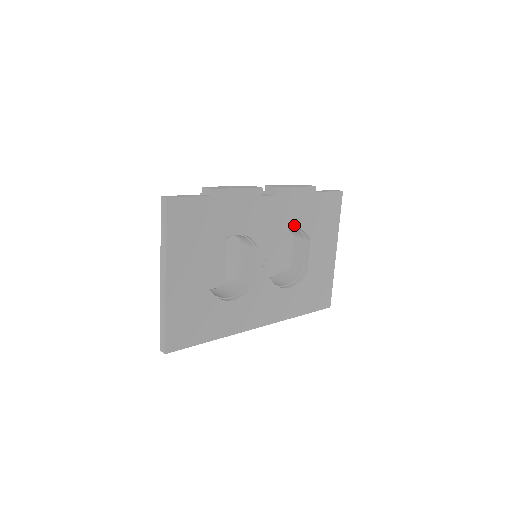
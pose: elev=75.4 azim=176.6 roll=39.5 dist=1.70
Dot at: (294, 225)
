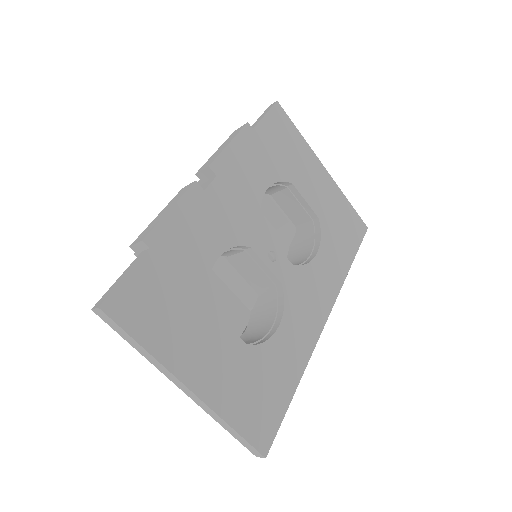
Dot at: (264, 186)
